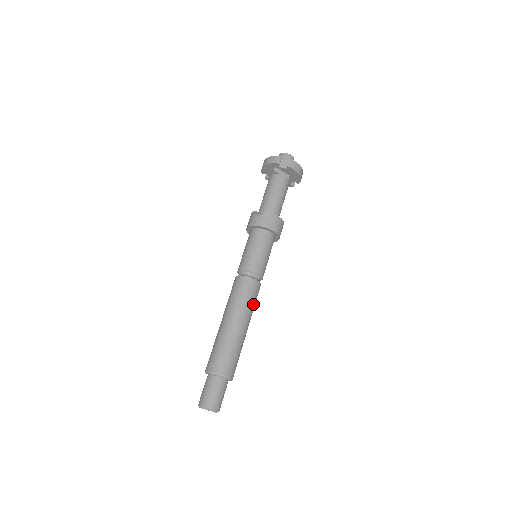
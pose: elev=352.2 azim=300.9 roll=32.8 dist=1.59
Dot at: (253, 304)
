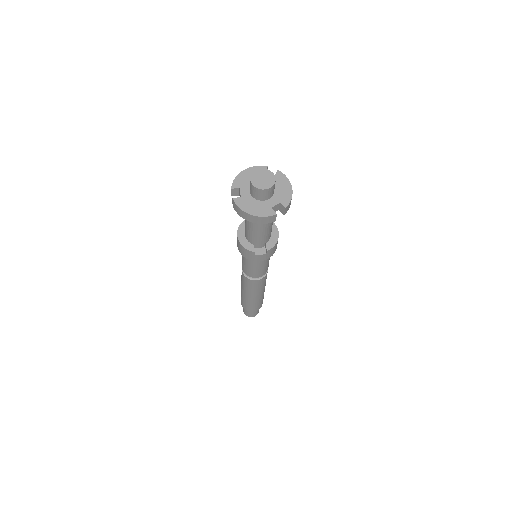
Dot at: occluded
